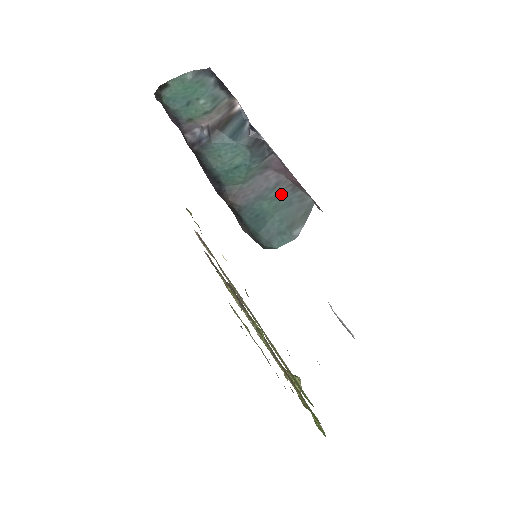
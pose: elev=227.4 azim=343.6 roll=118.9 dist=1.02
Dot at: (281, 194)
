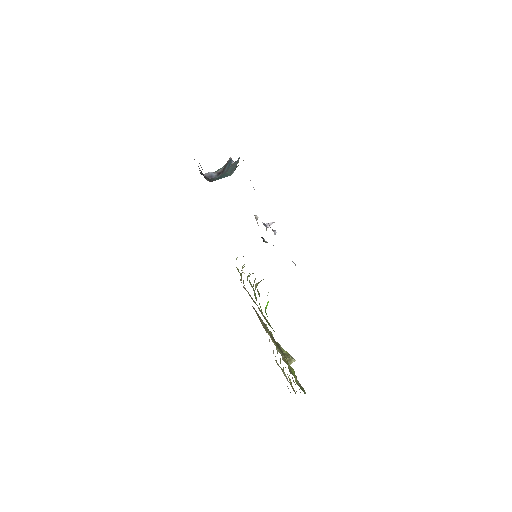
Dot at: occluded
